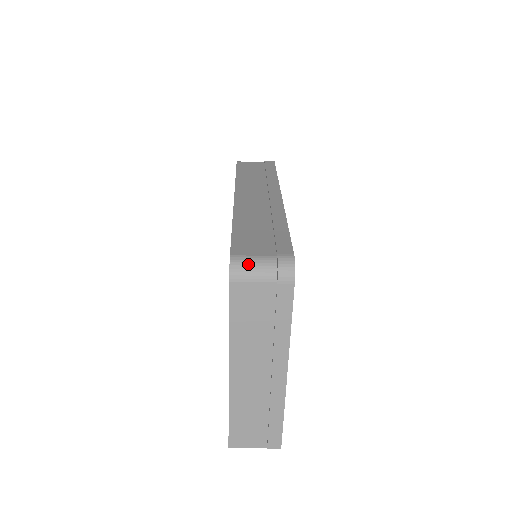
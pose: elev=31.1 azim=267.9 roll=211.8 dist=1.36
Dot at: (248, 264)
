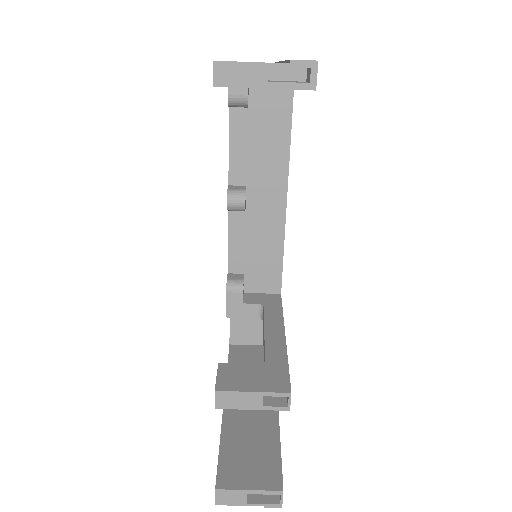
Dot at: occluded
